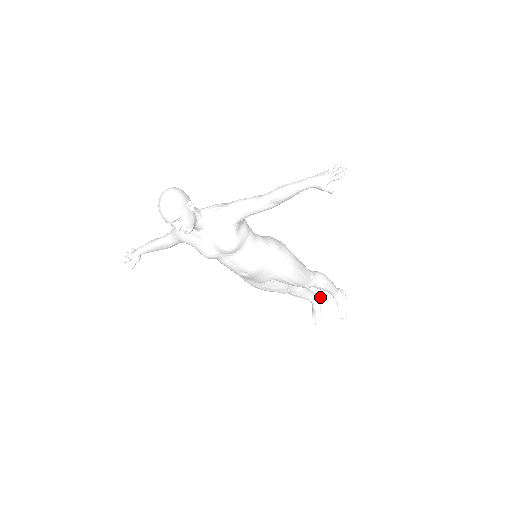
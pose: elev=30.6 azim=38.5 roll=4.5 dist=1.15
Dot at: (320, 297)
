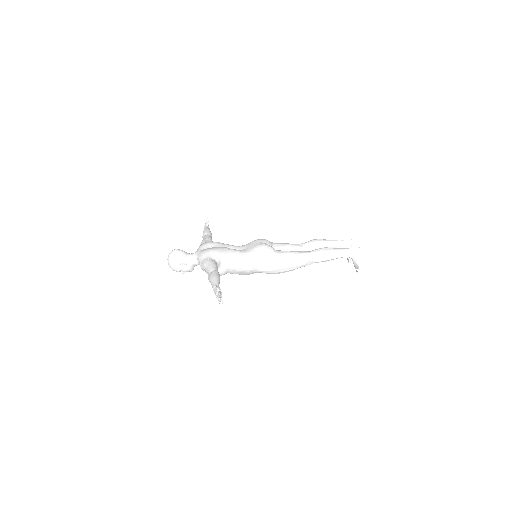
Dot at: (350, 243)
